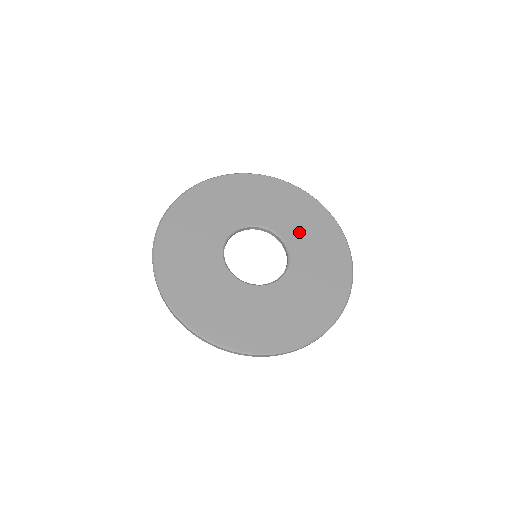
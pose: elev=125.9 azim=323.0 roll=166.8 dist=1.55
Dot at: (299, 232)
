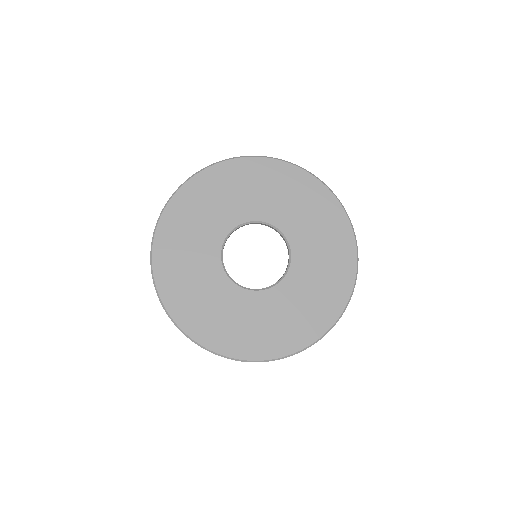
Dot at: (303, 227)
